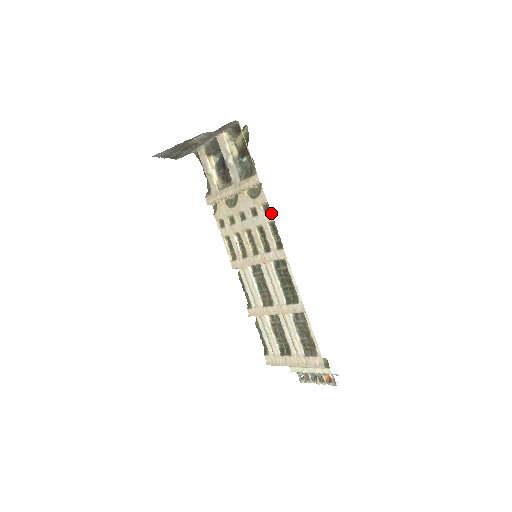
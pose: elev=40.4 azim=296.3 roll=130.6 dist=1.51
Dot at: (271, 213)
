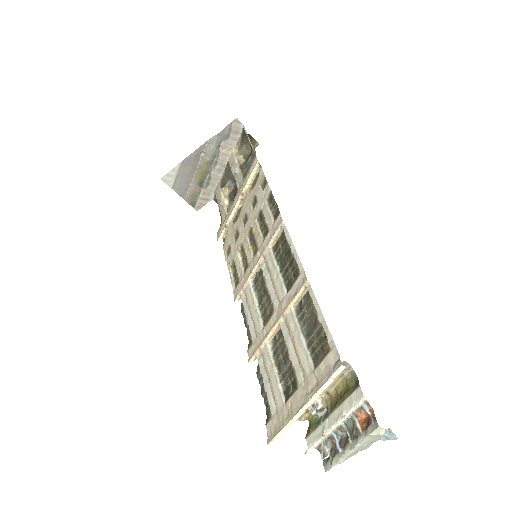
Dot at: occluded
